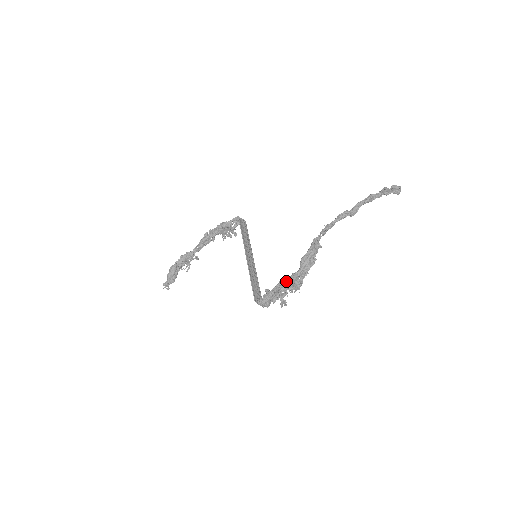
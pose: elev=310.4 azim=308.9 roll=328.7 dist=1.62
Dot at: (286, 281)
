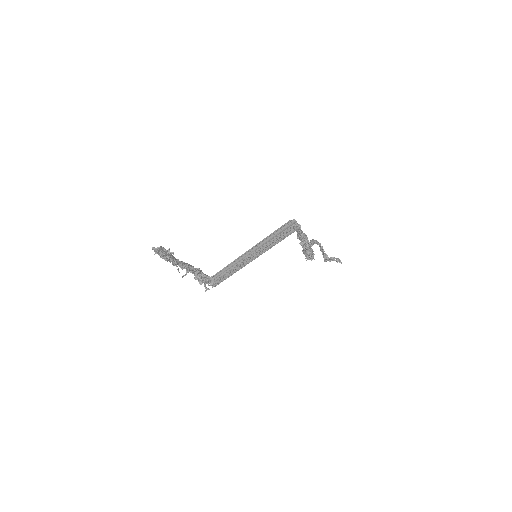
Dot at: occluded
